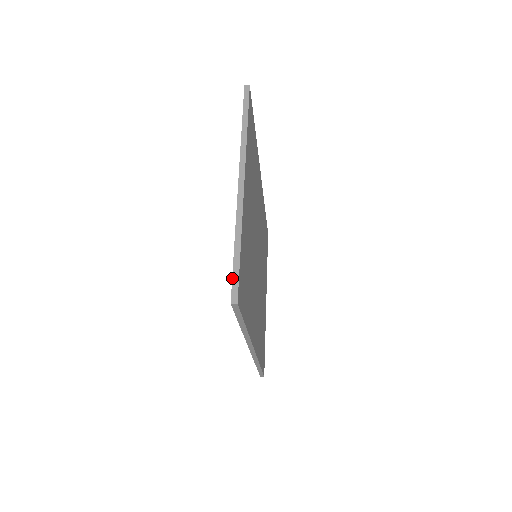
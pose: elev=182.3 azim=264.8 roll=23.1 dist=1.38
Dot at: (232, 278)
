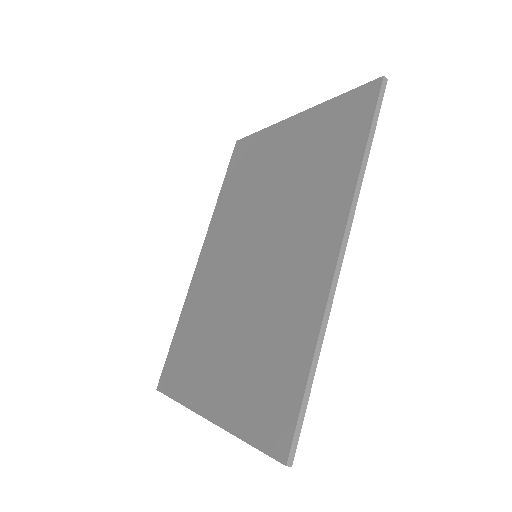
Dot at: (364, 84)
